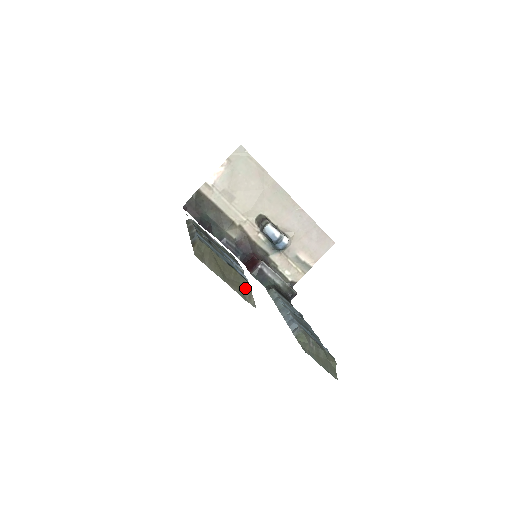
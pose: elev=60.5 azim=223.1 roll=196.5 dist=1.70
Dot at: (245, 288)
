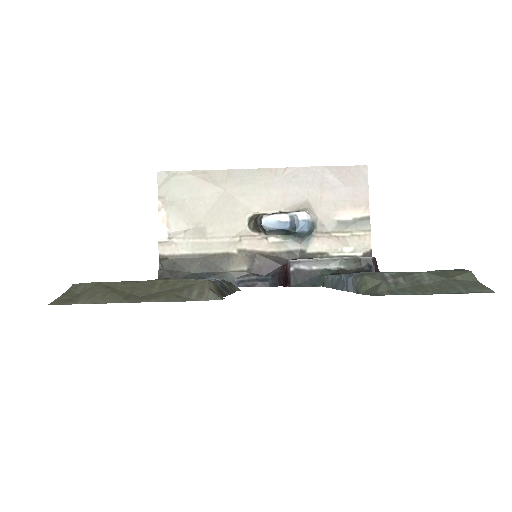
Dot at: (189, 288)
